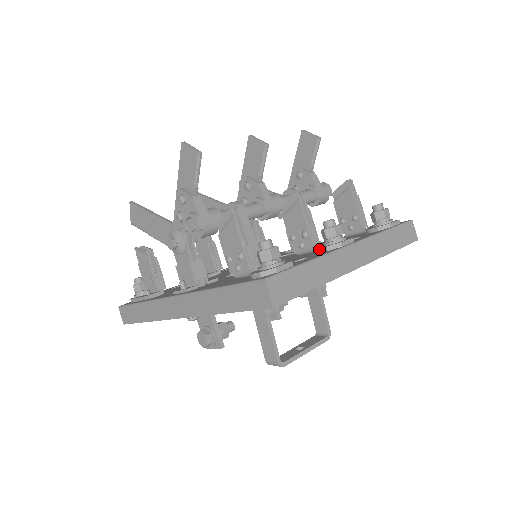
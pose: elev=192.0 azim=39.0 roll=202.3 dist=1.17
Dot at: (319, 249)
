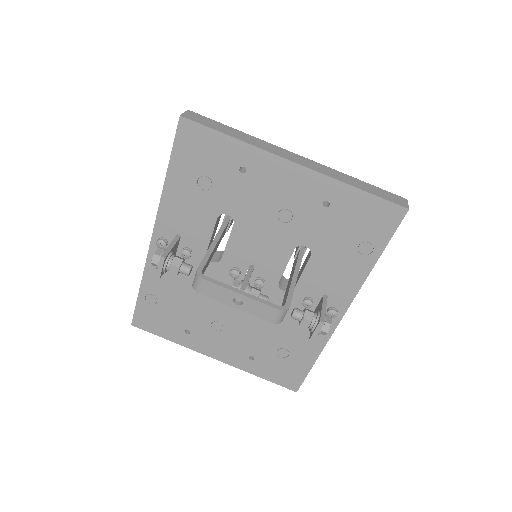
Dot at: occluded
